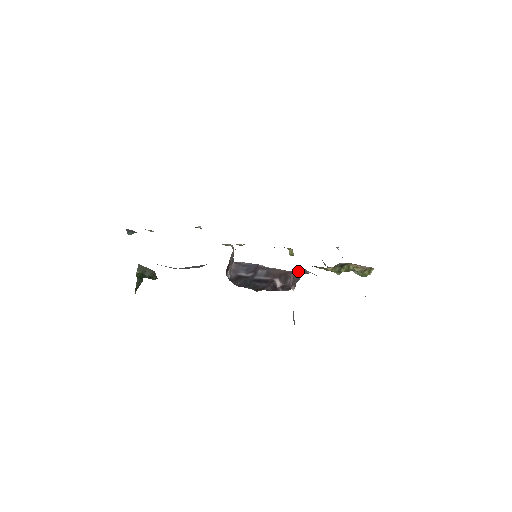
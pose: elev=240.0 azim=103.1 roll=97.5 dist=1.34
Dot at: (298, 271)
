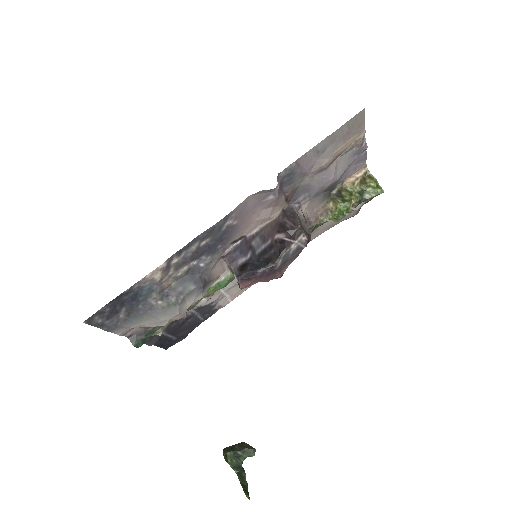
Dot at: (287, 213)
